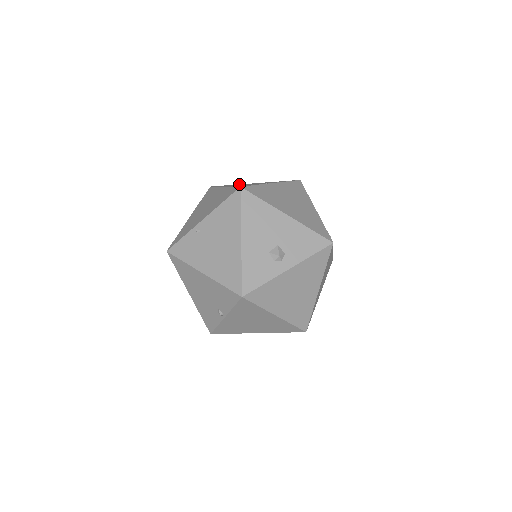
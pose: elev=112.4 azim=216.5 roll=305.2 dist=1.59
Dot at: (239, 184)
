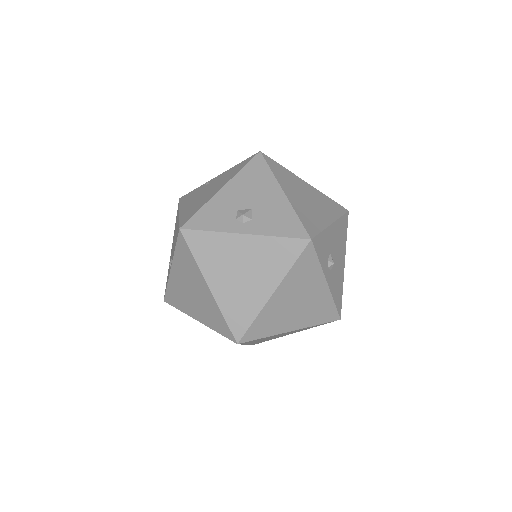
Dot at: occluded
